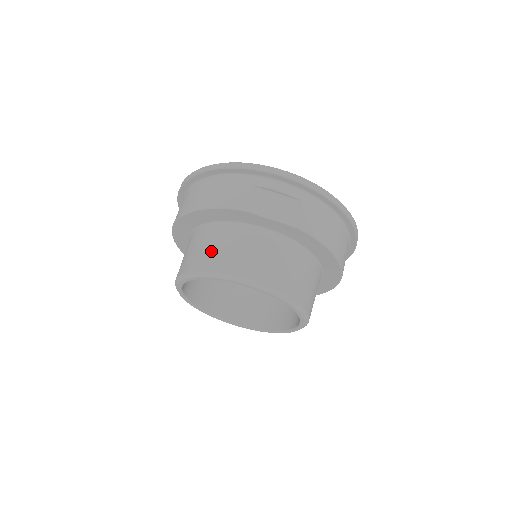
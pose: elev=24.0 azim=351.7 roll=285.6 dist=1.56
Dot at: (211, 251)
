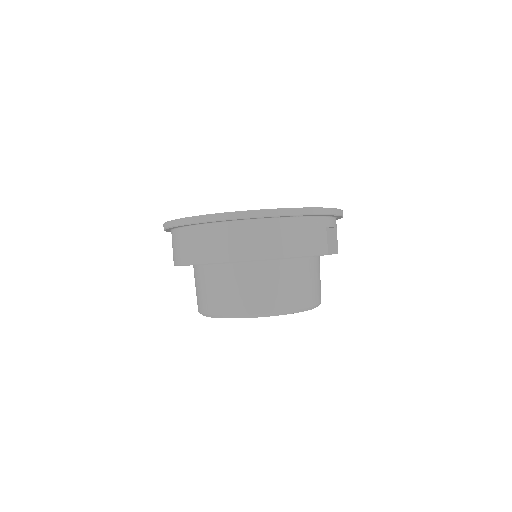
Dot at: (295, 290)
